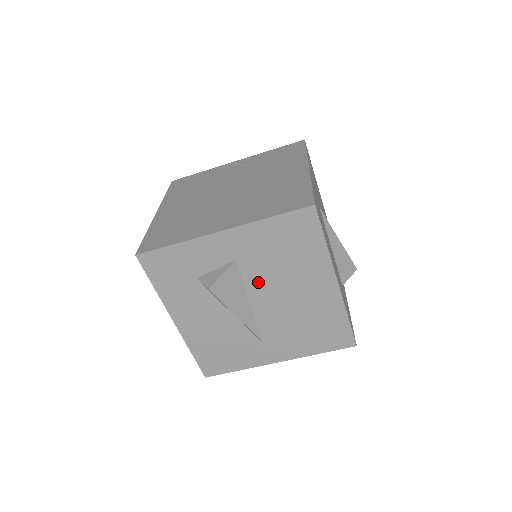
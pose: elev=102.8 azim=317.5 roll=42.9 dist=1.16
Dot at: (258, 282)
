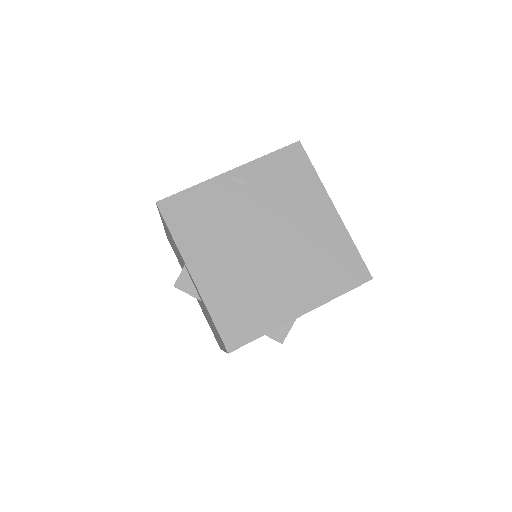
Dot at: occluded
